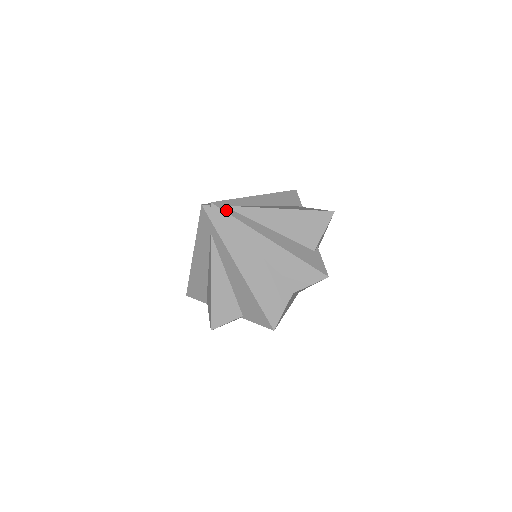
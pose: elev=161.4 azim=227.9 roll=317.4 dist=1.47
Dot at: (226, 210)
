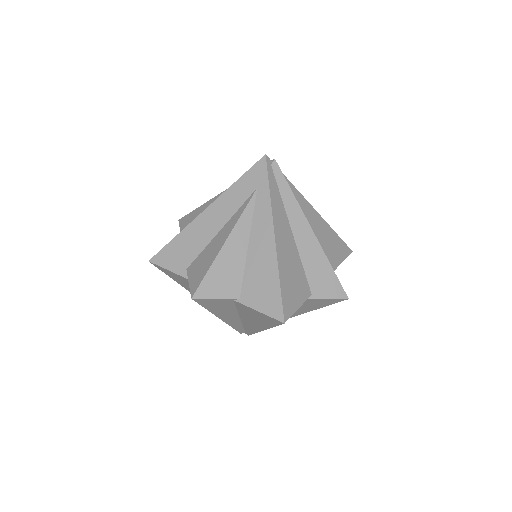
Dot at: (284, 176)
